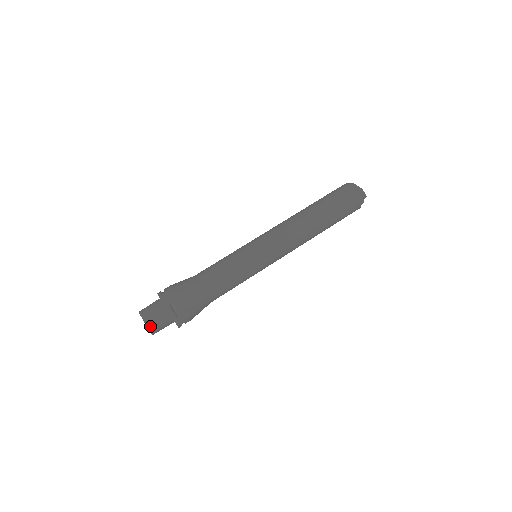
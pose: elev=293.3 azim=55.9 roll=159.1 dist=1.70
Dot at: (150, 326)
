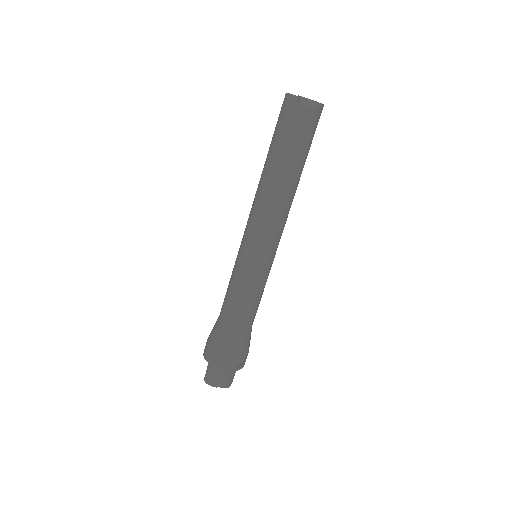
Dot at: occluded
